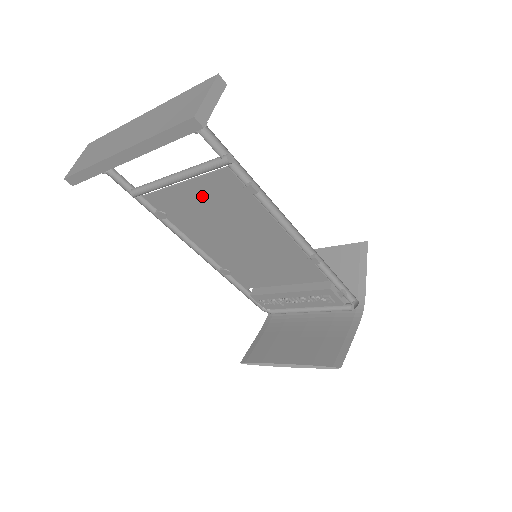
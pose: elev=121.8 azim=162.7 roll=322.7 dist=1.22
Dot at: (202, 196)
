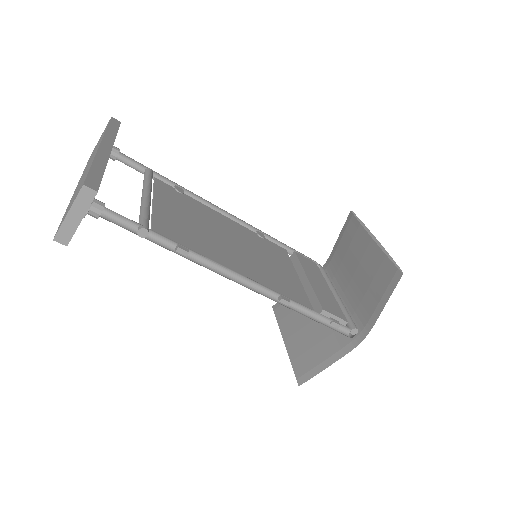
Dot at: (172, 216)
